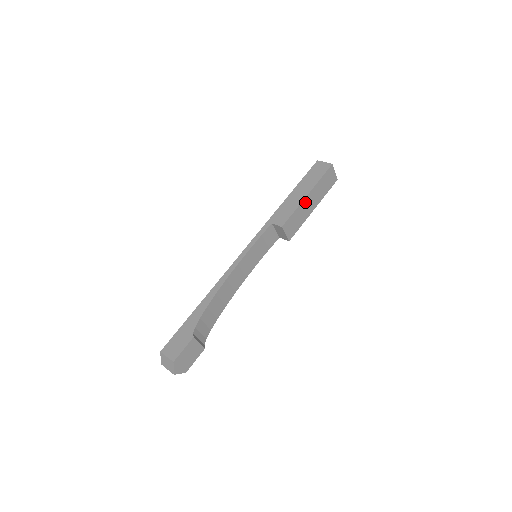
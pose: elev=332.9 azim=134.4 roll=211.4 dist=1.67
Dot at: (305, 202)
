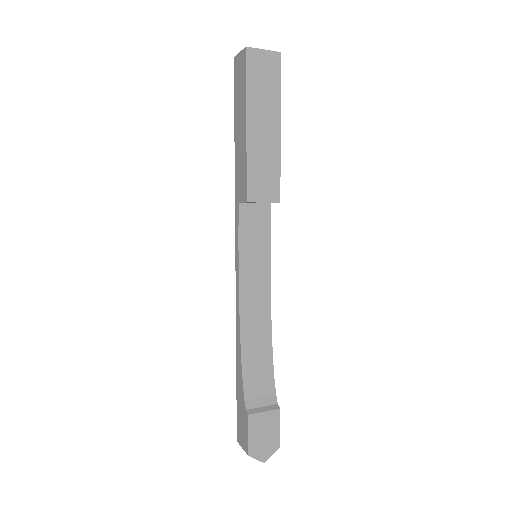
Dot at: (253, 138)
